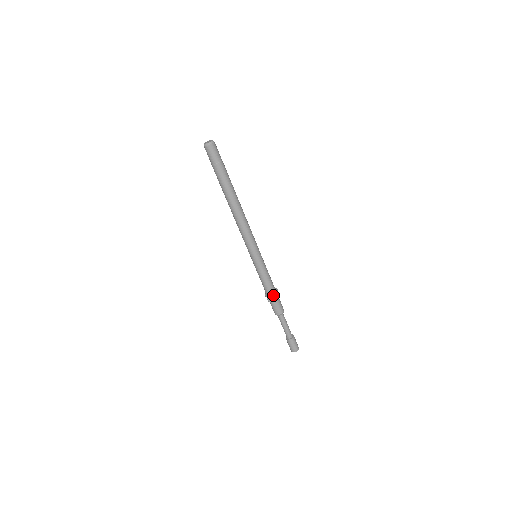
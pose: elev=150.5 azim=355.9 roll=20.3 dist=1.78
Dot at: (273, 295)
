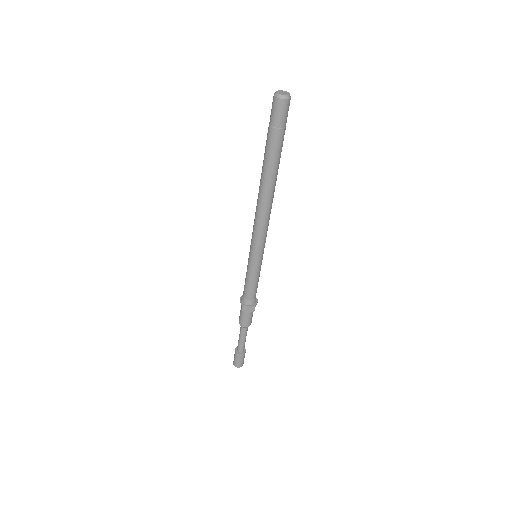
Dot at: (252, 306)
